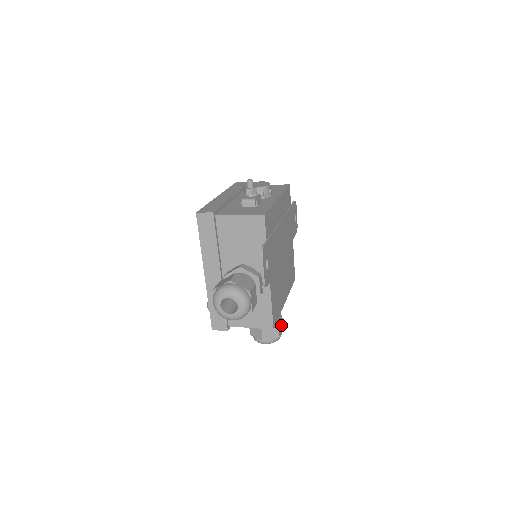
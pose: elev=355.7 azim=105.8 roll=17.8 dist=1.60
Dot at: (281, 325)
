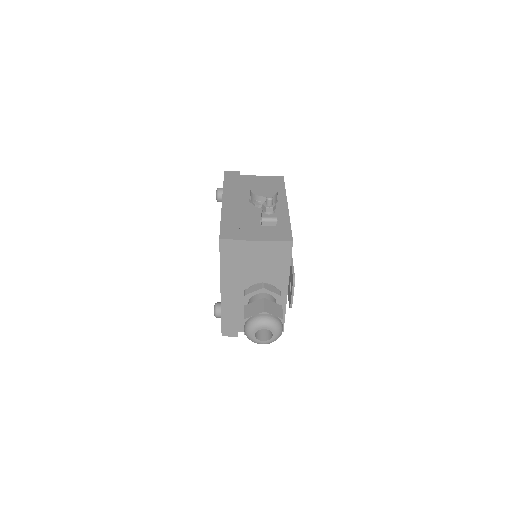
Dot at: occluded
